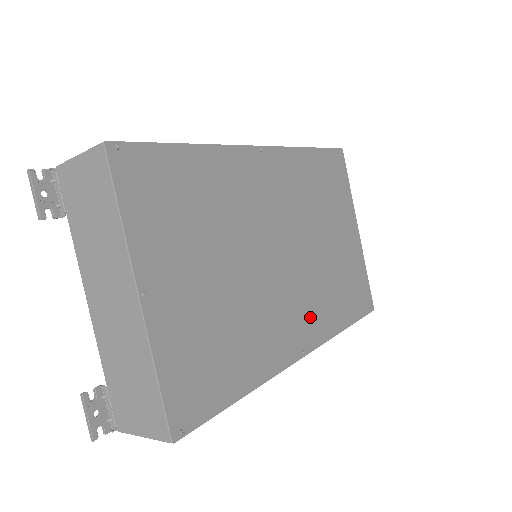
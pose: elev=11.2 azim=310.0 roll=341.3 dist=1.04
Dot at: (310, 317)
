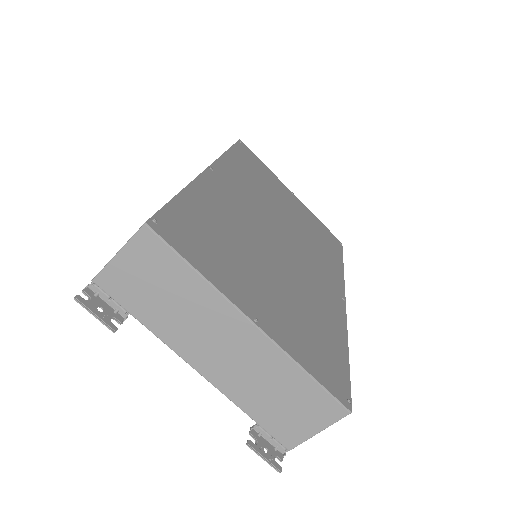
Dot at: (325, 272)
